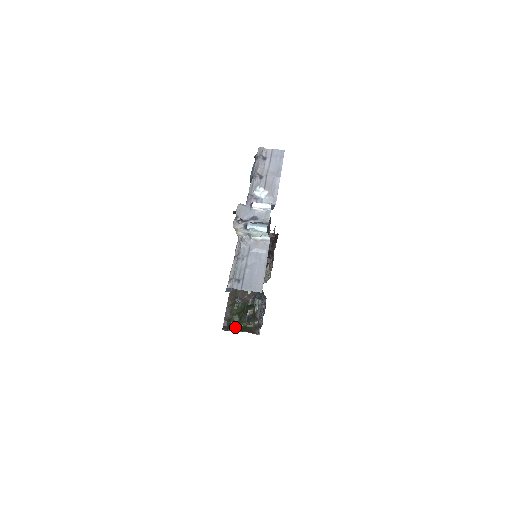
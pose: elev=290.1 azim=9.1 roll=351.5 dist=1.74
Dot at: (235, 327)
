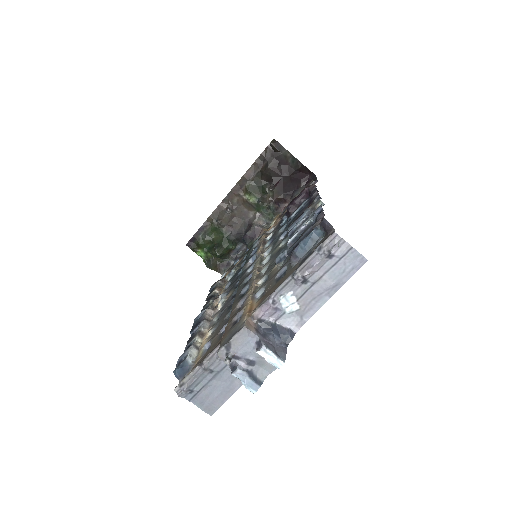
Dot at: (201, 250)
